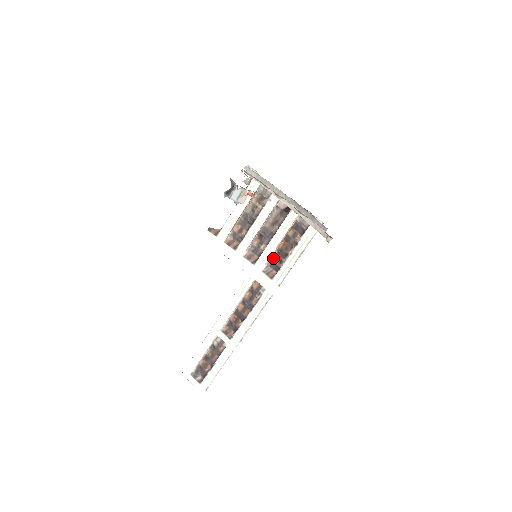
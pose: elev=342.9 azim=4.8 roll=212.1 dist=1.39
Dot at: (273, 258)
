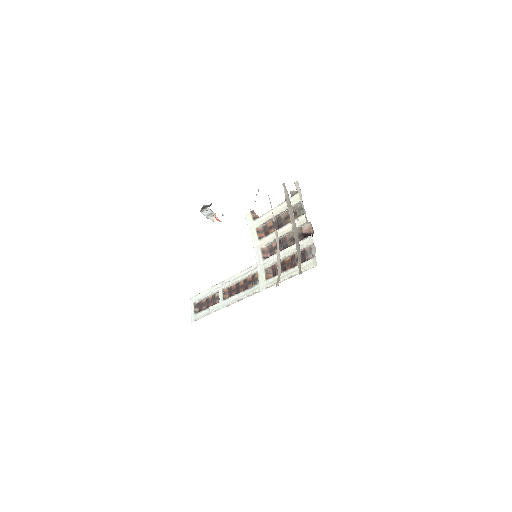
Dot at: (277, 265)
